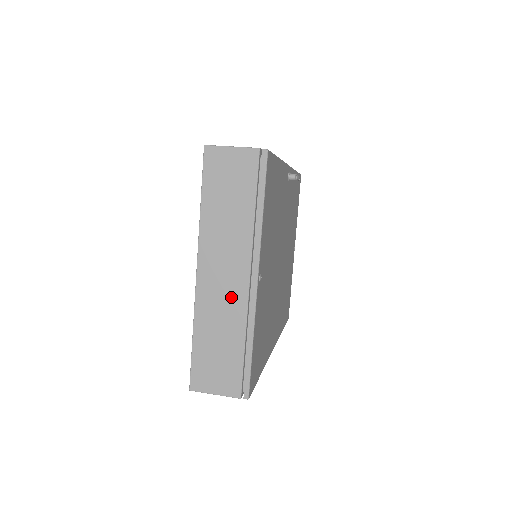
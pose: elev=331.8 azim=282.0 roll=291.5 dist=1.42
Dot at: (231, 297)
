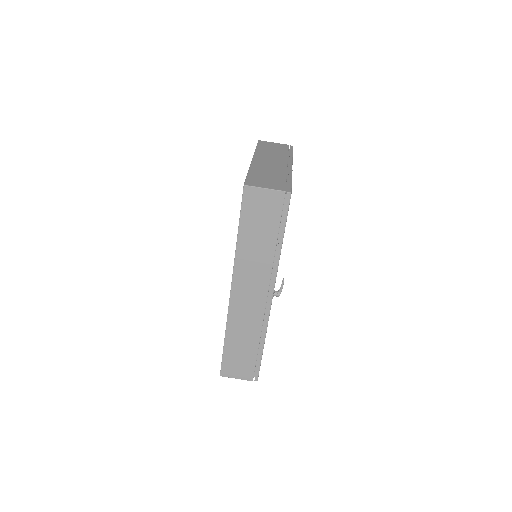
Dot at: occluded
